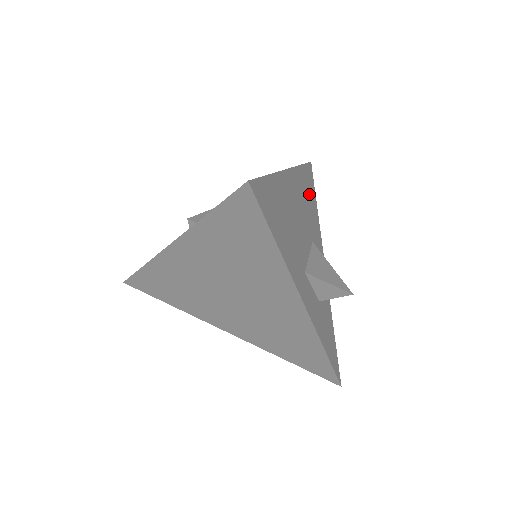
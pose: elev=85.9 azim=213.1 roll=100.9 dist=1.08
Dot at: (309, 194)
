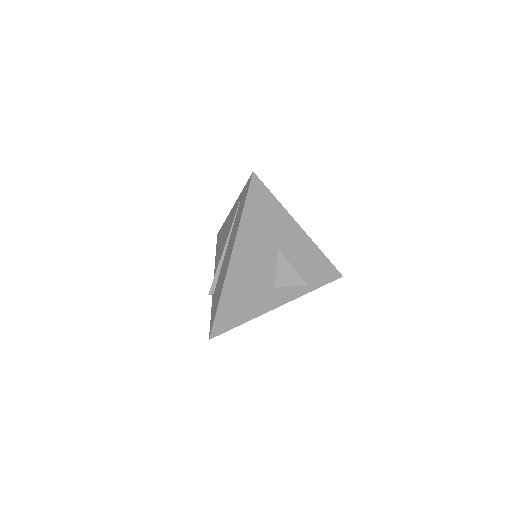
Dot at: (261, 216)
